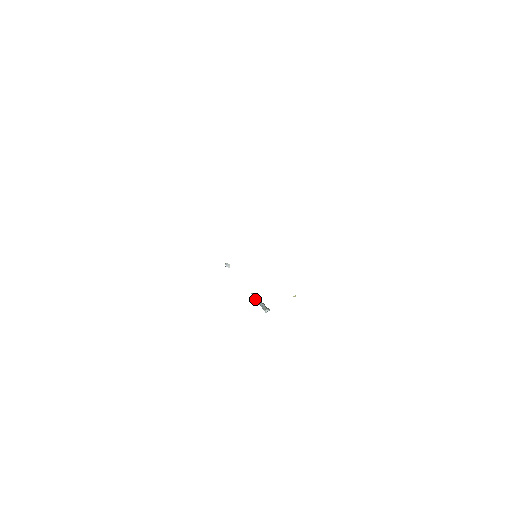
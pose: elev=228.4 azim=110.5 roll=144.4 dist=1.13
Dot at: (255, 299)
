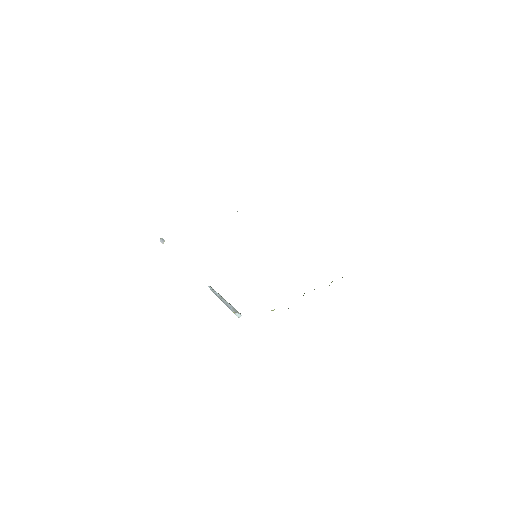
Dot at: (217, 295)
